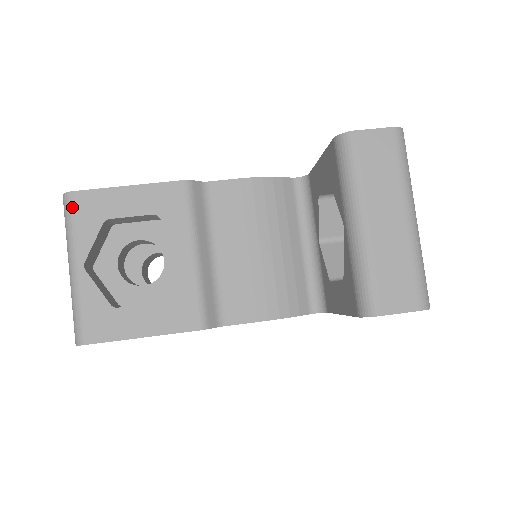
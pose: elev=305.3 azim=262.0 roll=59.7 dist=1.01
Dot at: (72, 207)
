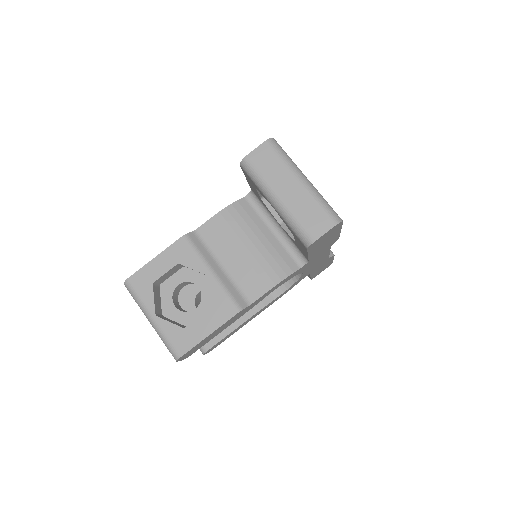
Dot at: (132, 287)
